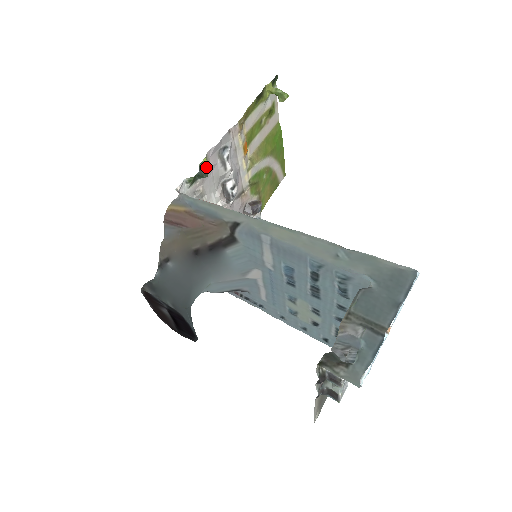
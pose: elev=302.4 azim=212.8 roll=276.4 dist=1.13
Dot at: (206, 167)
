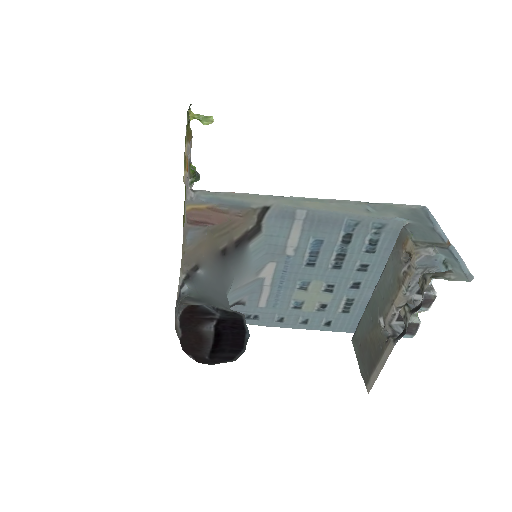
Dot at: (189, 174)
